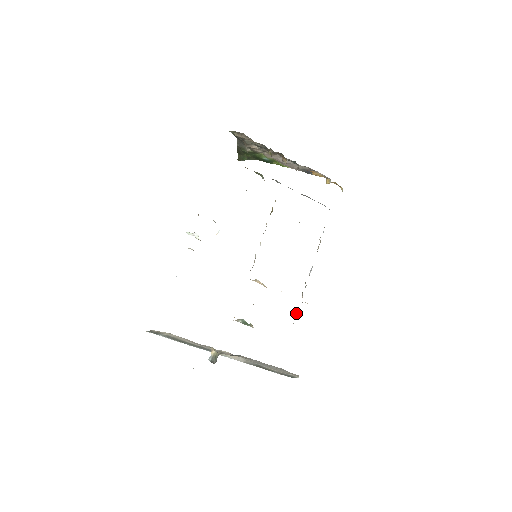
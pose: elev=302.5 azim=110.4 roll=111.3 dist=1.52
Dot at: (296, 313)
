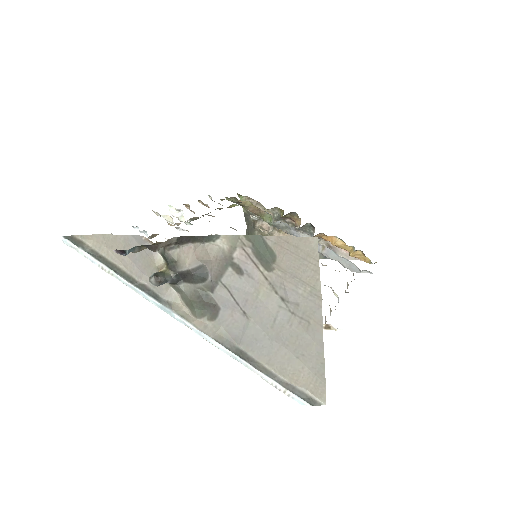
Dot at: occluded
